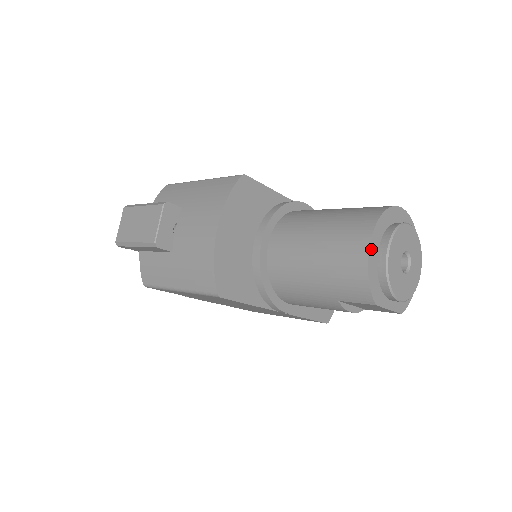
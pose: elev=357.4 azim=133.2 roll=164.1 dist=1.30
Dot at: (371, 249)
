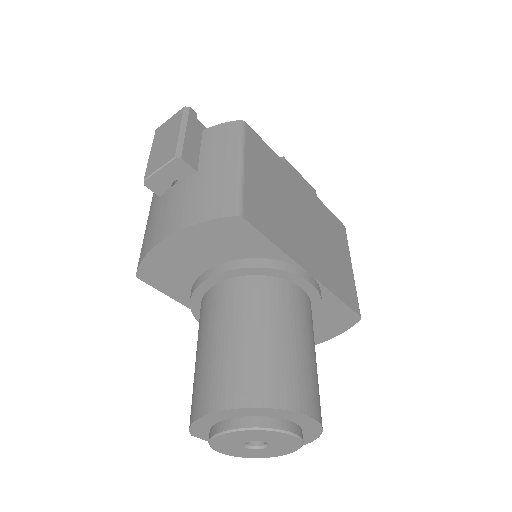
Dot at: (213, 415)
